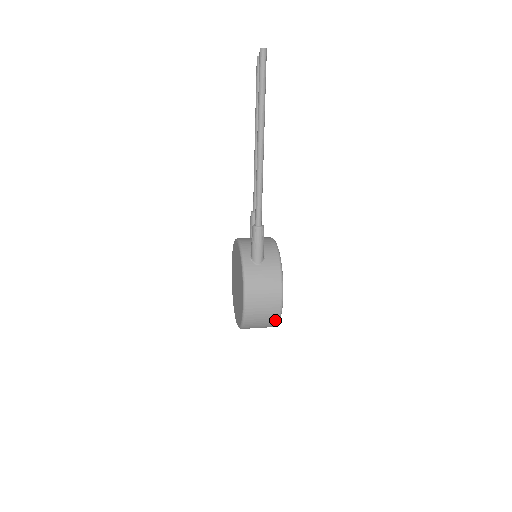
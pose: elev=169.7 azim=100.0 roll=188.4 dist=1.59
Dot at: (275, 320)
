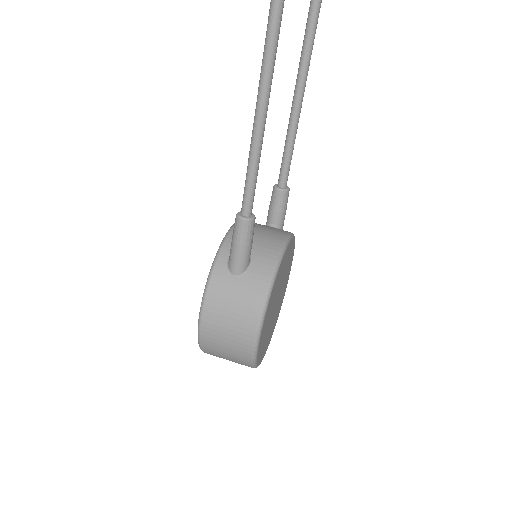
Dot at: (247, 363)
